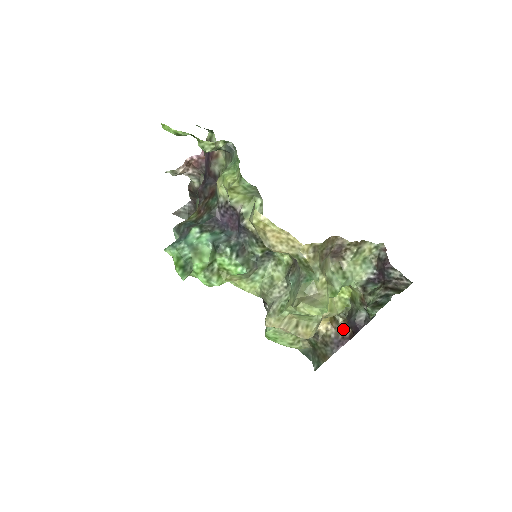
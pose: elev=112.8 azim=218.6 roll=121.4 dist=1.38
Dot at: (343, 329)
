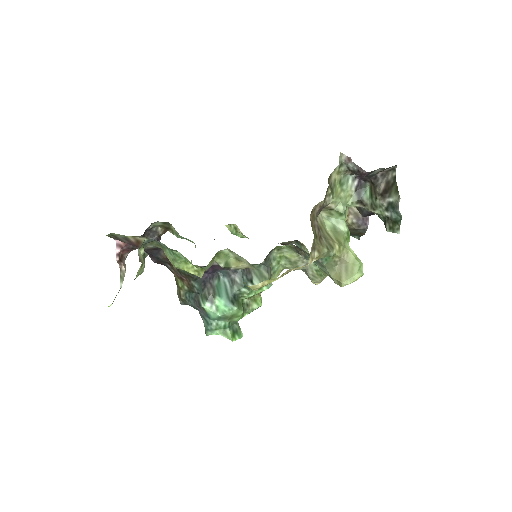
Dot at: occluded
